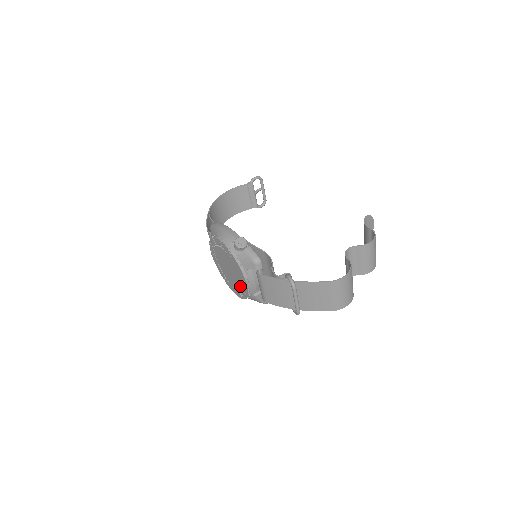
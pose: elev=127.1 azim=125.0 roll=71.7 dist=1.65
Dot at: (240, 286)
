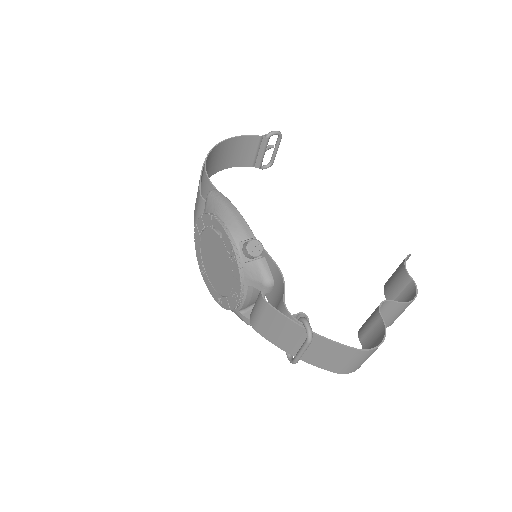
Dot at: (224, 292)
